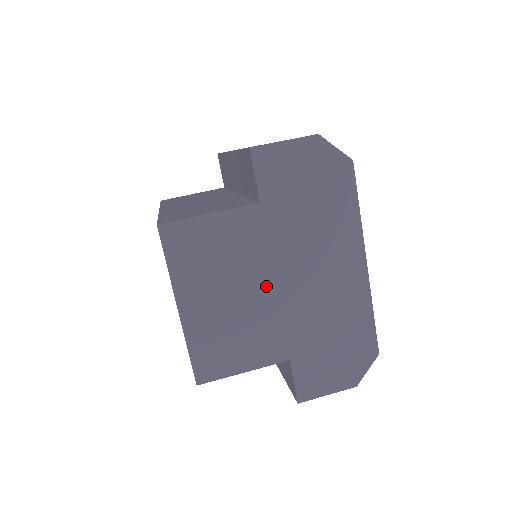
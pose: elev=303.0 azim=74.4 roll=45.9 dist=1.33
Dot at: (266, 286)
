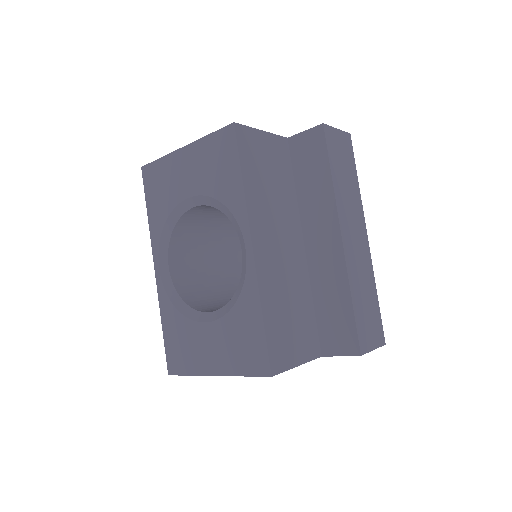
Dot at: occluded
